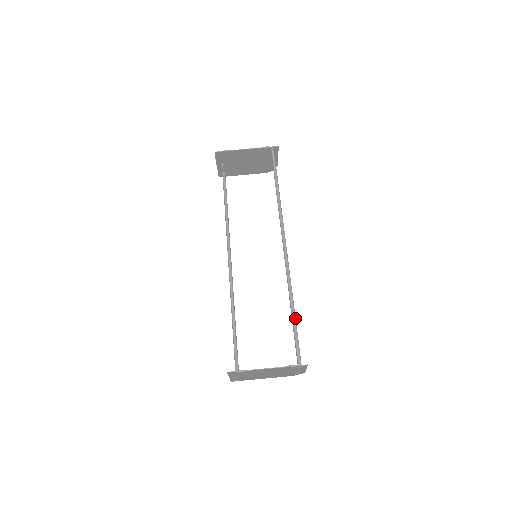
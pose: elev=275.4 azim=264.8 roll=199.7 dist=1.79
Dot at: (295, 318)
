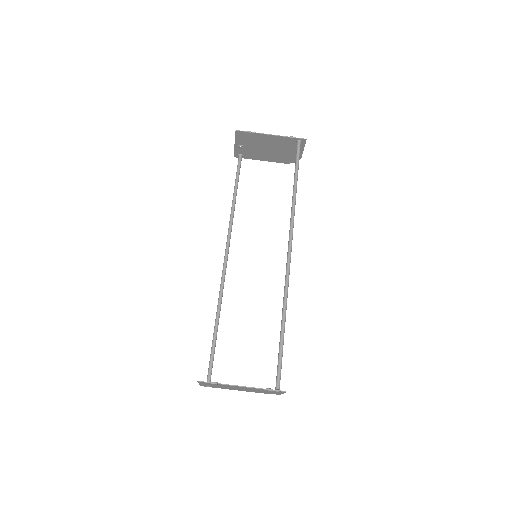
Dot at: occluded
